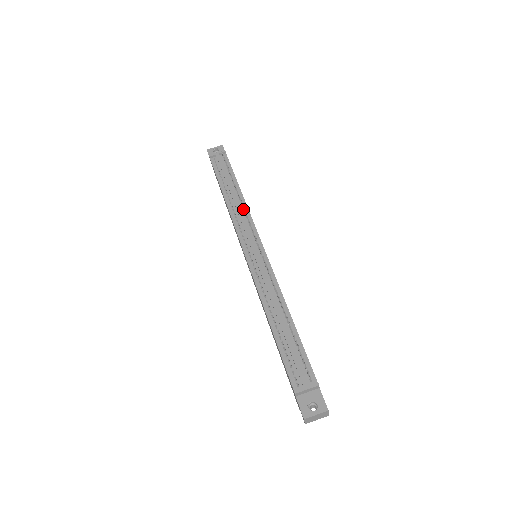
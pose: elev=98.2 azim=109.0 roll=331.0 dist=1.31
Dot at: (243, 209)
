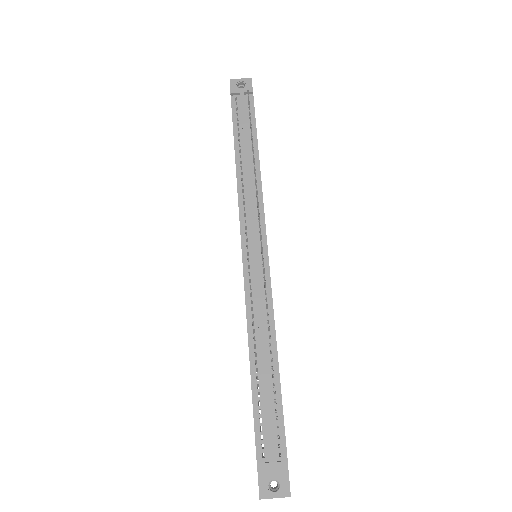
Dot at: (255, 187)
